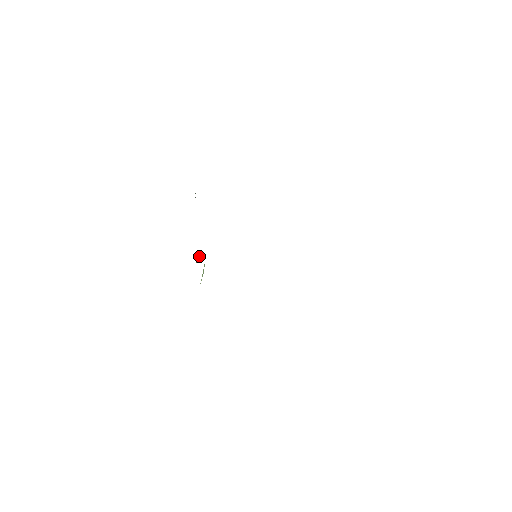
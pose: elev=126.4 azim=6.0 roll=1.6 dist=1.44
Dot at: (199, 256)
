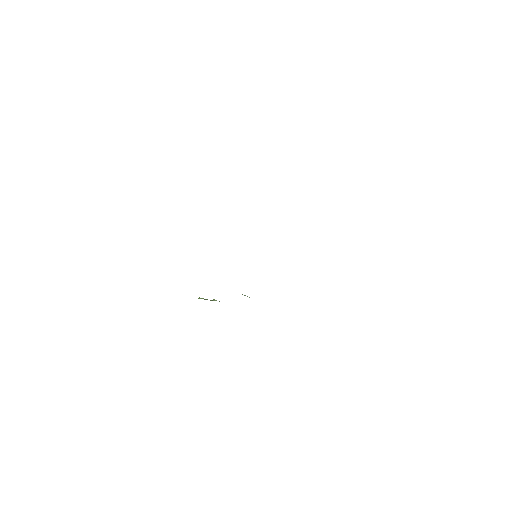
Dot at: occluded
